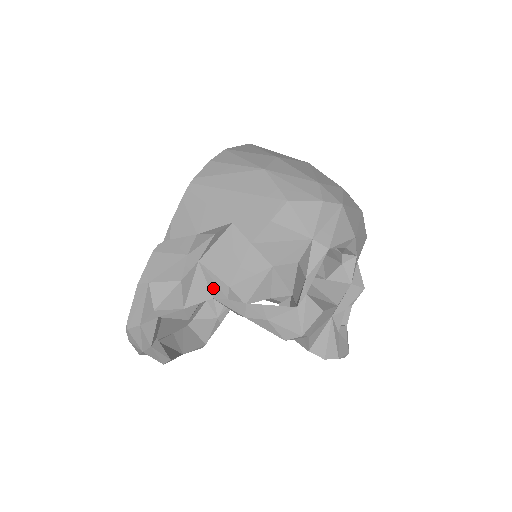
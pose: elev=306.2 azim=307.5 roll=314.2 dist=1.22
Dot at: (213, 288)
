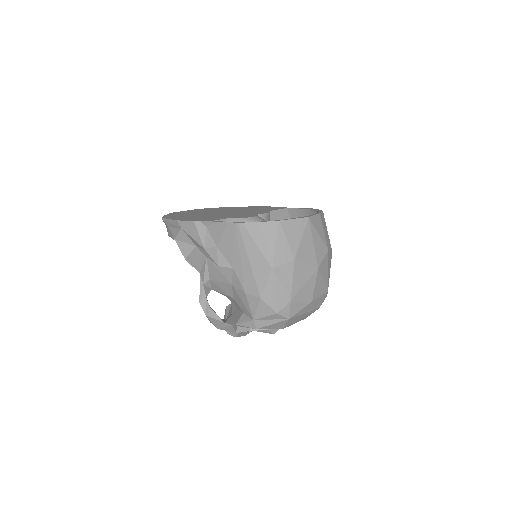
Dot at: (202, 272)
